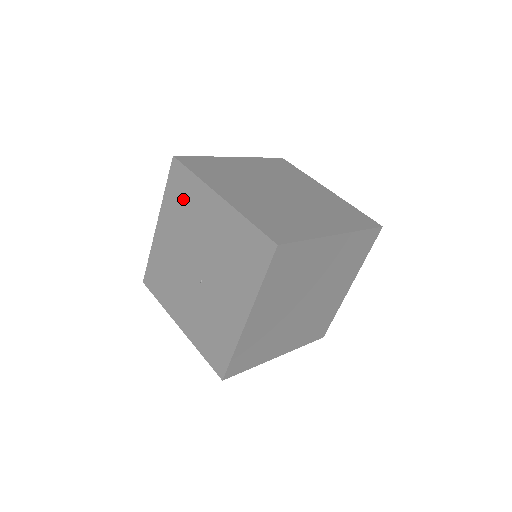
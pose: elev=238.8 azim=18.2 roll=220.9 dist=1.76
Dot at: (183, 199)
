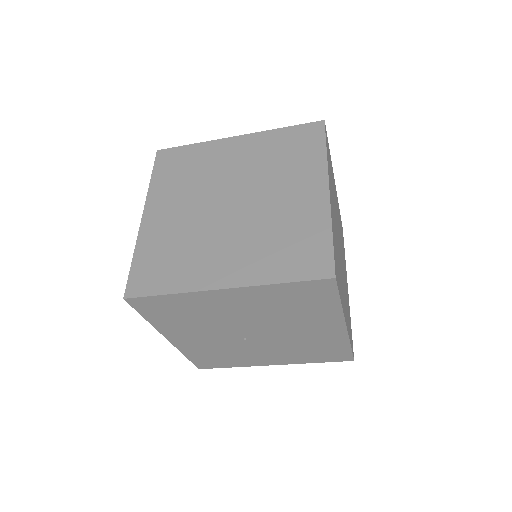
Dot at: (299, 304)
